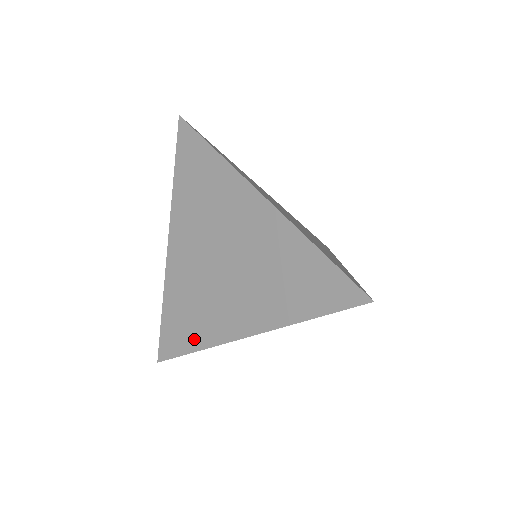
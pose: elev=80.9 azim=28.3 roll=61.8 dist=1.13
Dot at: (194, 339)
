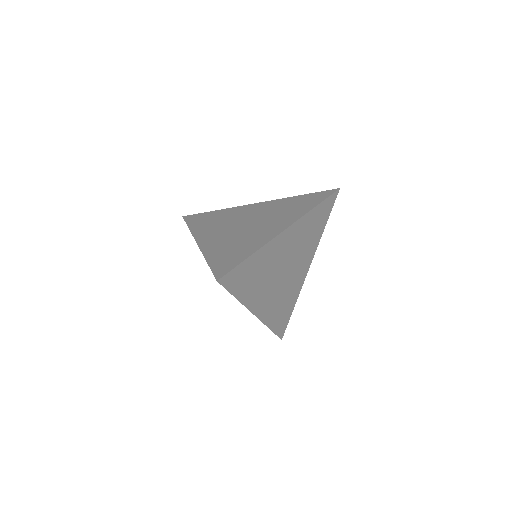
Dot at: (247, 251)
